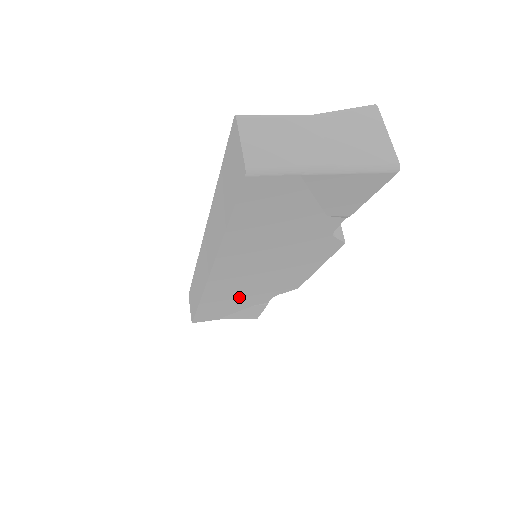
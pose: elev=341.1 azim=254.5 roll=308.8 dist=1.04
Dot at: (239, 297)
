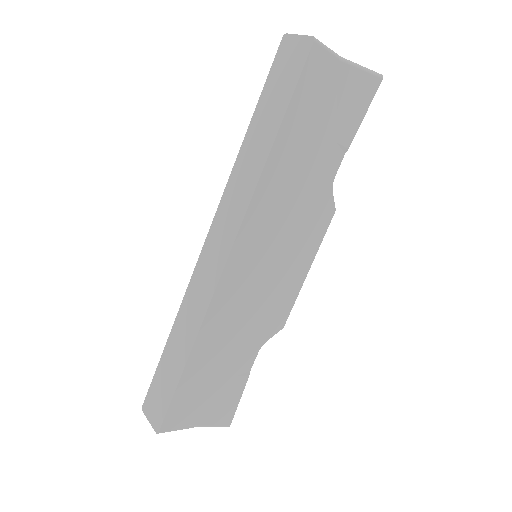
Dot at: (233, 336)
